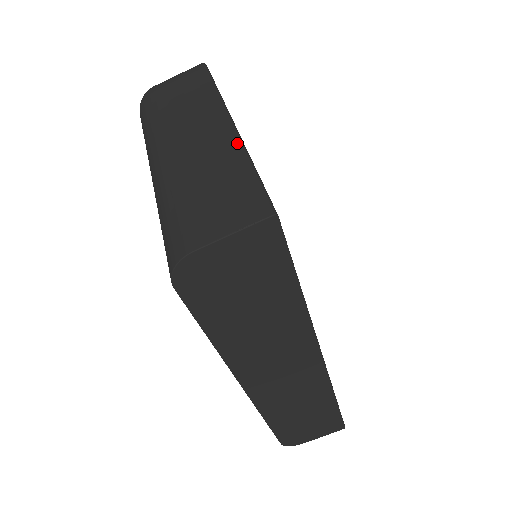
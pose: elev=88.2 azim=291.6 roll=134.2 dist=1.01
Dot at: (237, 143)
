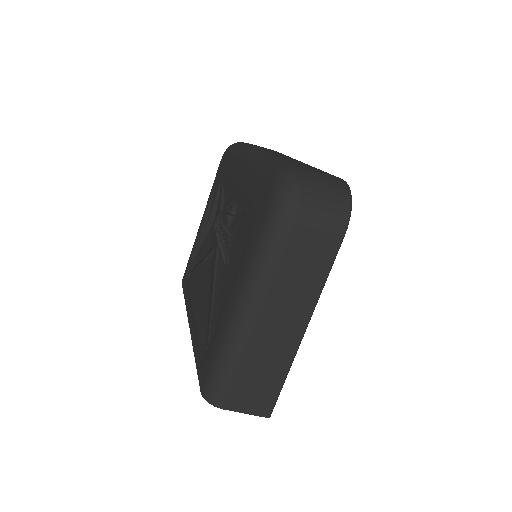
Dot at: (293, 353)
